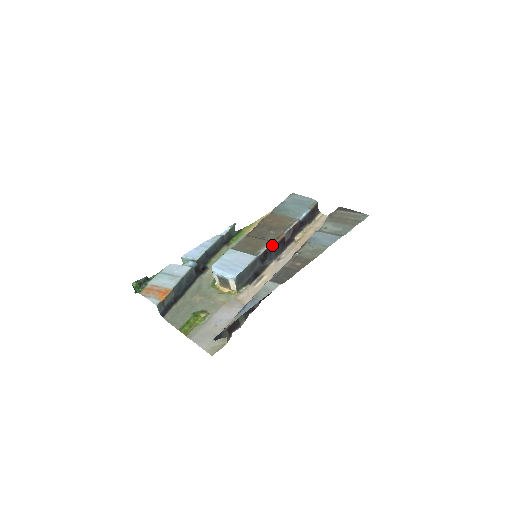
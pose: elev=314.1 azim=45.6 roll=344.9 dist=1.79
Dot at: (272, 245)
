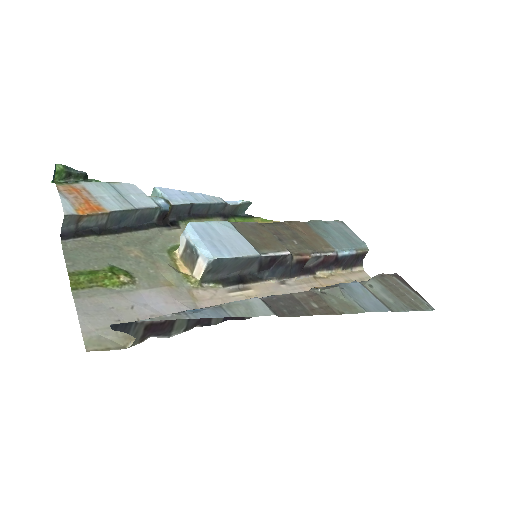
Dot at: (288, 257)
